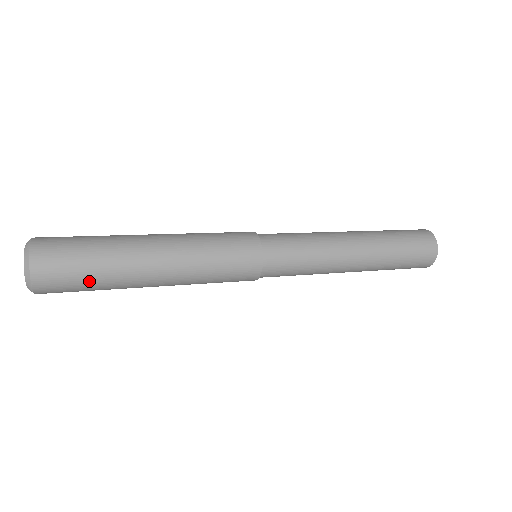
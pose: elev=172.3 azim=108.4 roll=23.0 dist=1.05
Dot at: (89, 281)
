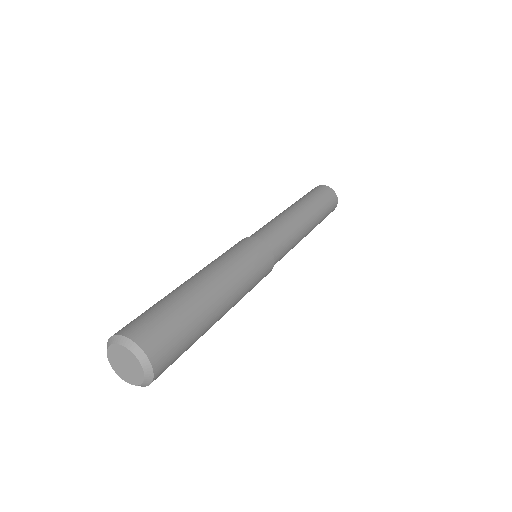
Dot at: (187, 333)
